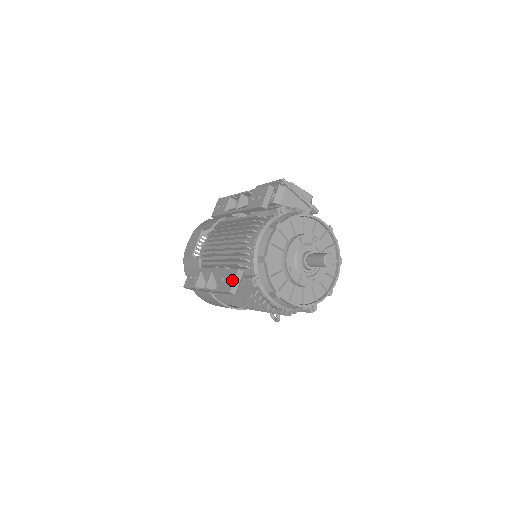
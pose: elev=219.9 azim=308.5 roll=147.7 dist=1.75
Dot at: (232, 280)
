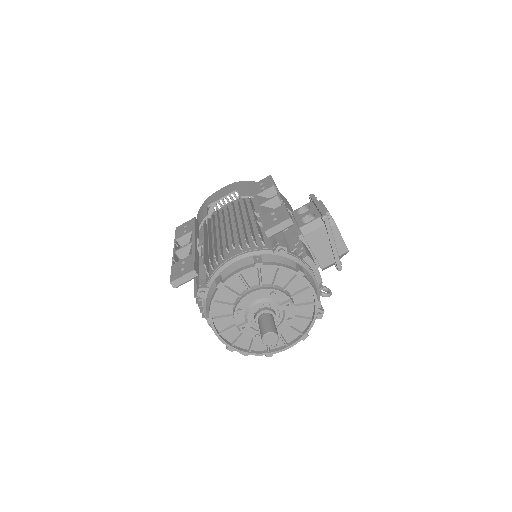
Dot at: (182, 274)
